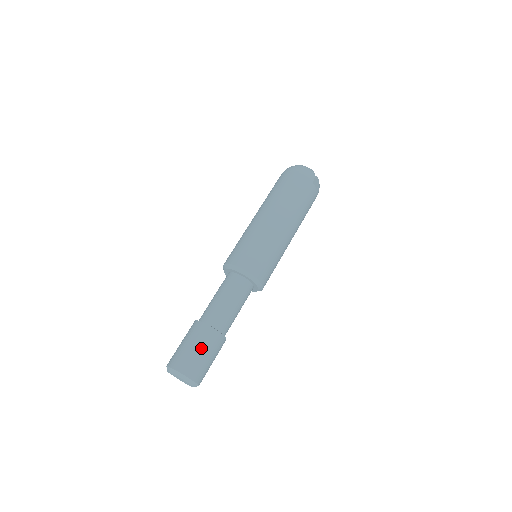
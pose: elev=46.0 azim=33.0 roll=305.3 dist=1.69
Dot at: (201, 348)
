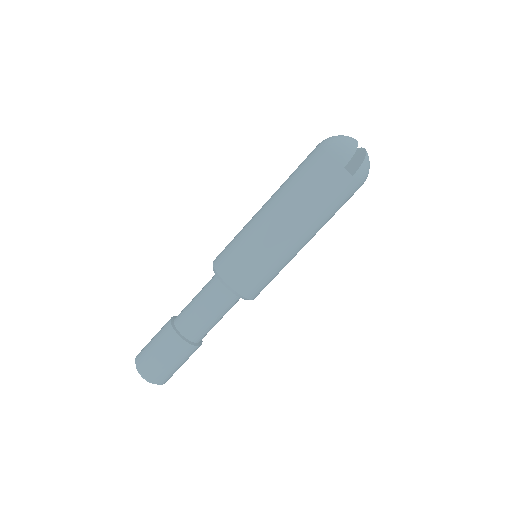
Dot at: (161, 351)
